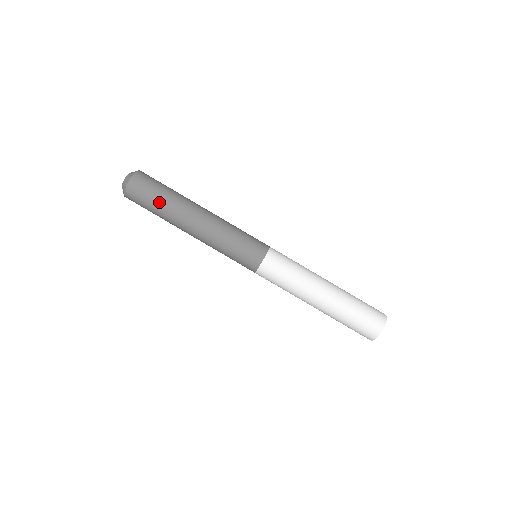
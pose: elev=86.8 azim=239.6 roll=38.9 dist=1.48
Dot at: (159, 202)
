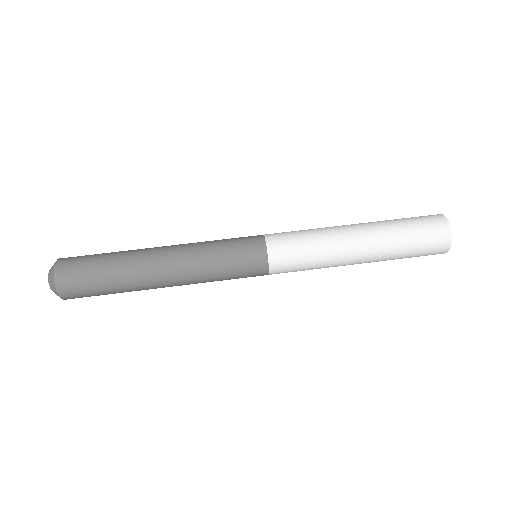
Dot at: (106, 283)
